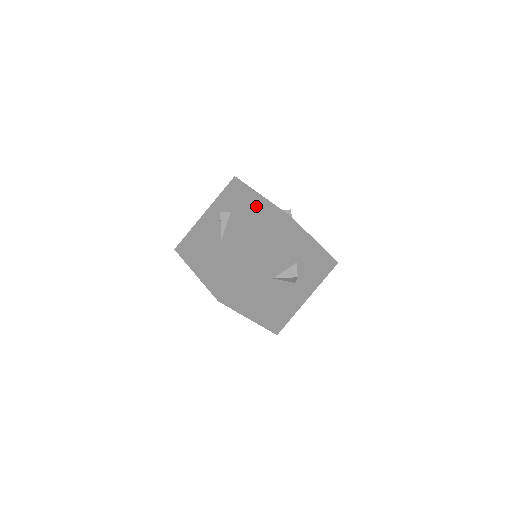
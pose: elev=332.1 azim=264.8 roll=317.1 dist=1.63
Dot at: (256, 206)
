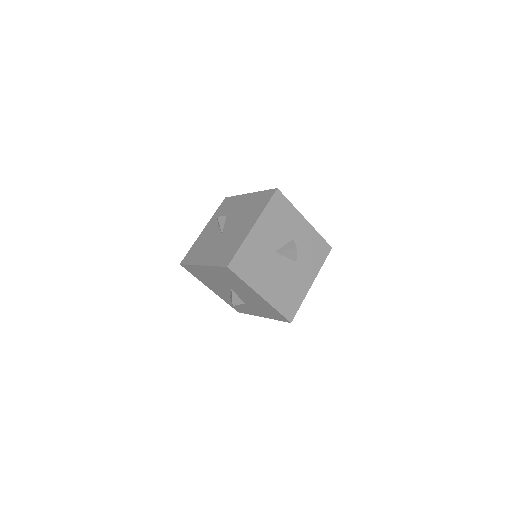
Dot at: (248, 200)
